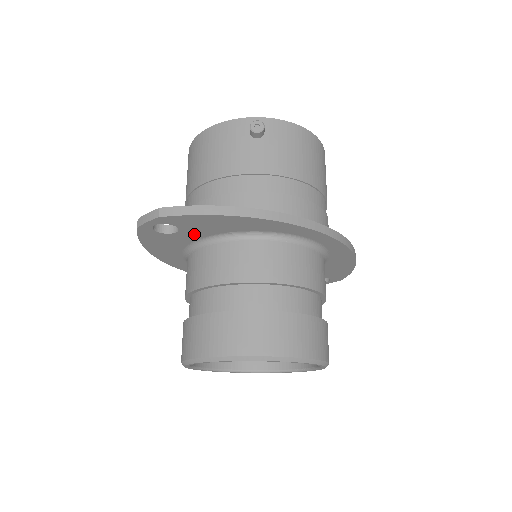
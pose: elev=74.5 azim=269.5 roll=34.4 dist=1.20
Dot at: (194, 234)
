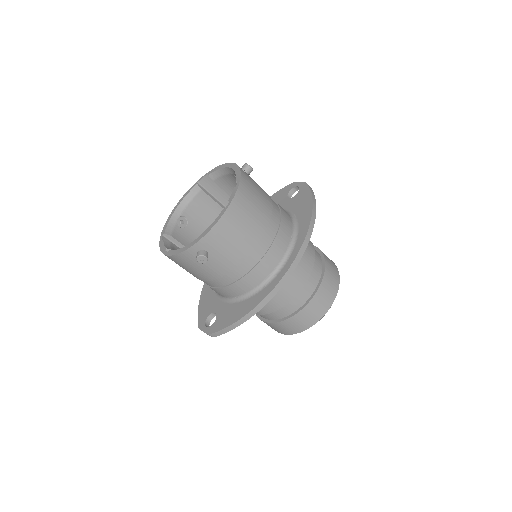
Dot at: occluded
